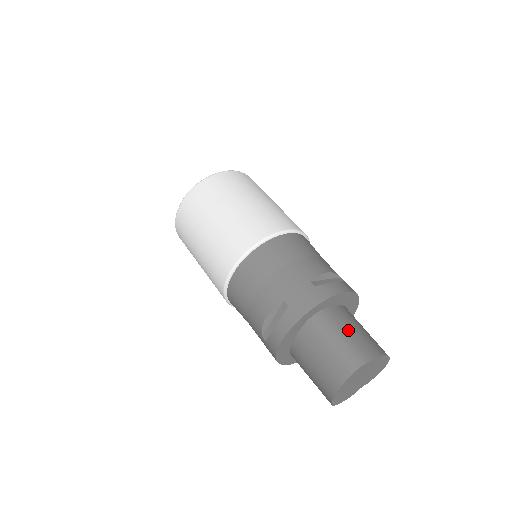
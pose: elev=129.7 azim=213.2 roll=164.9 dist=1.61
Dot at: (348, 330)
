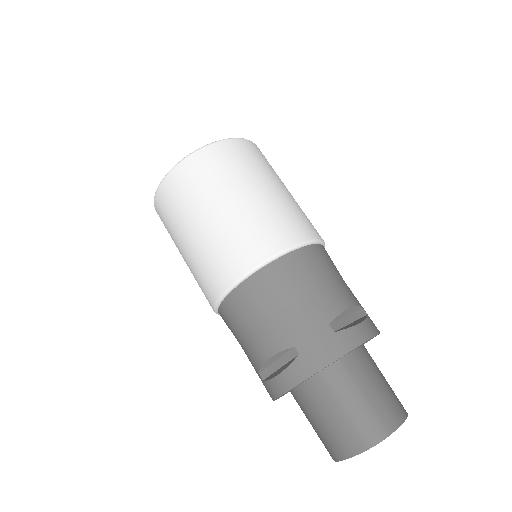
Dot at: (368, 389)
